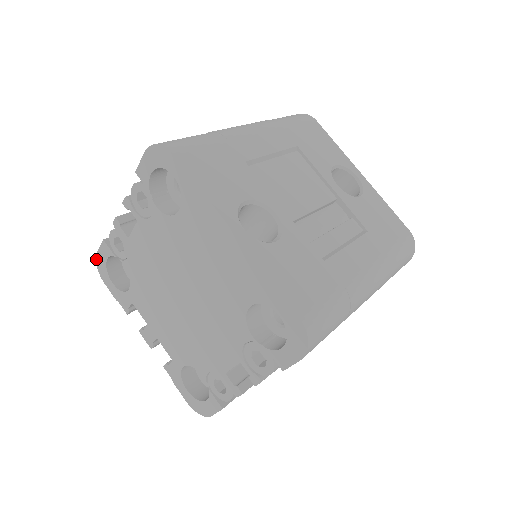
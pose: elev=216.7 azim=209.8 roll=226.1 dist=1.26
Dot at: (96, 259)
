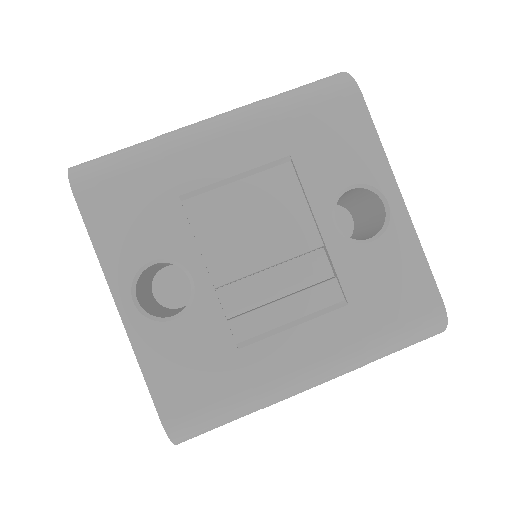
Dot at: occluded
